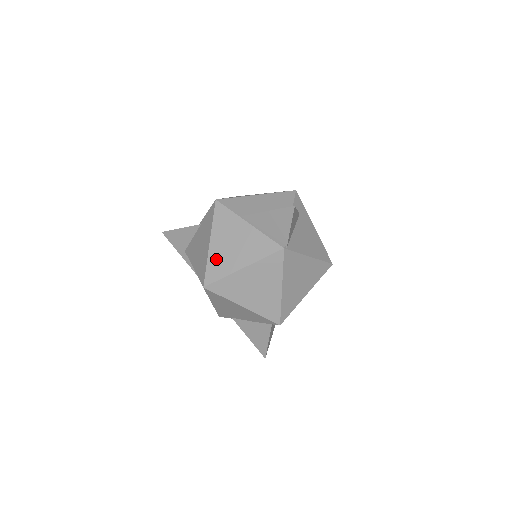
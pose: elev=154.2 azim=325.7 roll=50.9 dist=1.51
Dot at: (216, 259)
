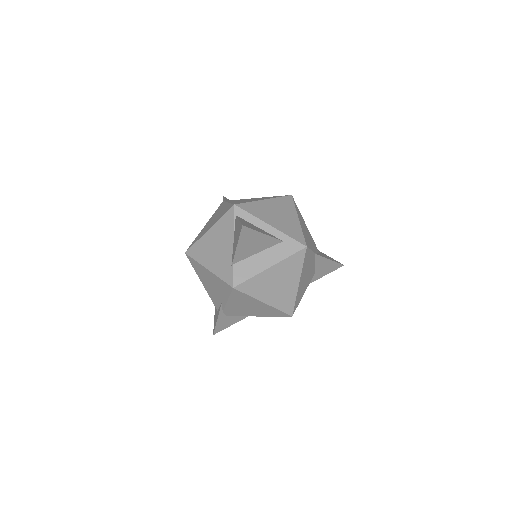
Dot at: occluded
